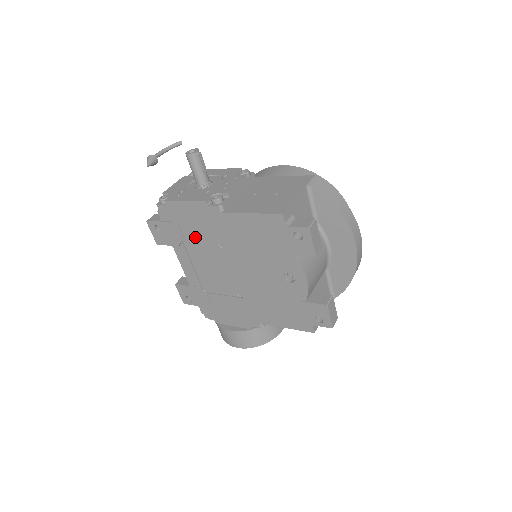
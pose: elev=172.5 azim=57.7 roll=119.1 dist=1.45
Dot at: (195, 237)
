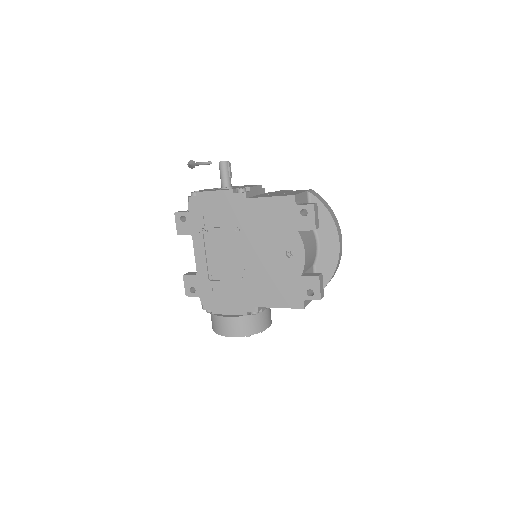
Dot at: (215, 224)
